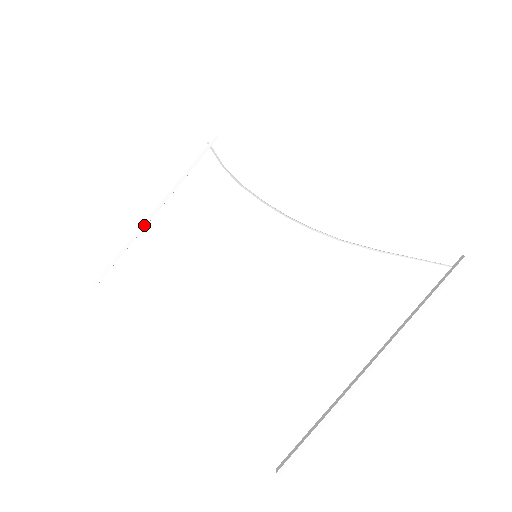
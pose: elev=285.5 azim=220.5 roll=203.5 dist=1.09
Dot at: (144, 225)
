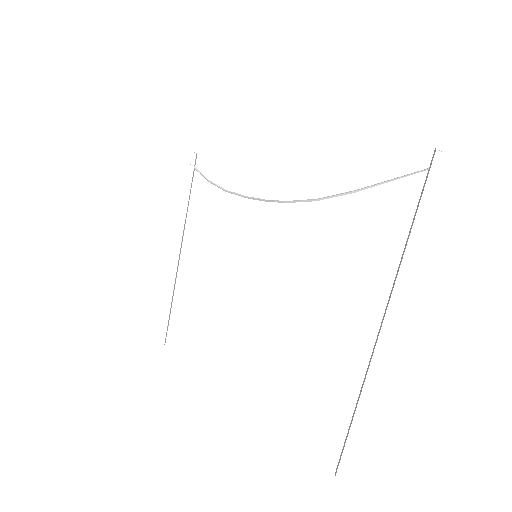
Dot at: (175, 270)
